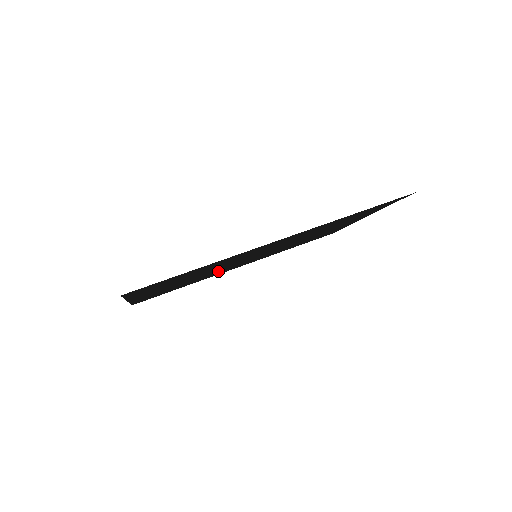
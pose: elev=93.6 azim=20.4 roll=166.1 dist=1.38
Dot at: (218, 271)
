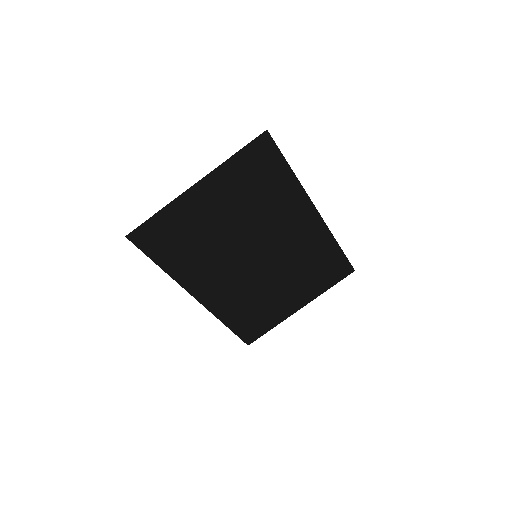
Dot at: (217, 256)
